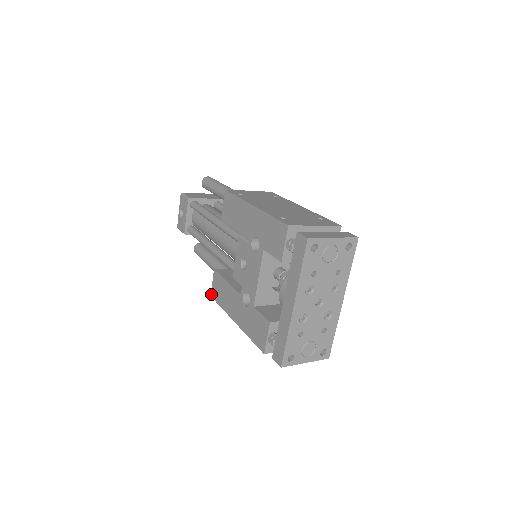
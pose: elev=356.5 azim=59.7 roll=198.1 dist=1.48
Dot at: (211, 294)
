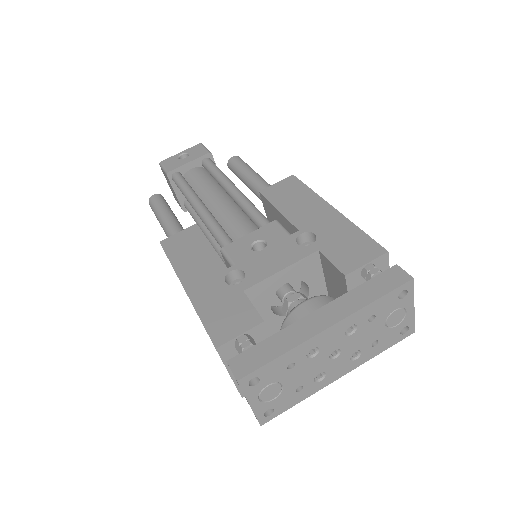
Dot at: (163, 241)
